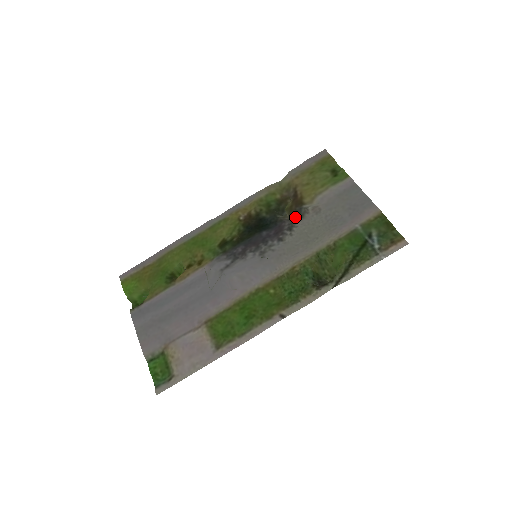
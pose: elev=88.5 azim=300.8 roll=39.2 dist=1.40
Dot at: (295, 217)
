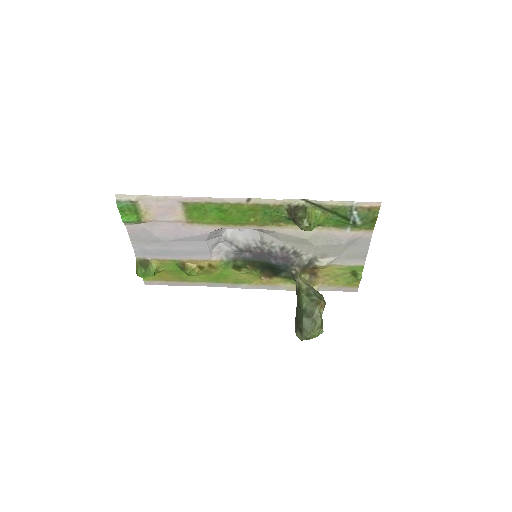
Dot at: (304, 267)
